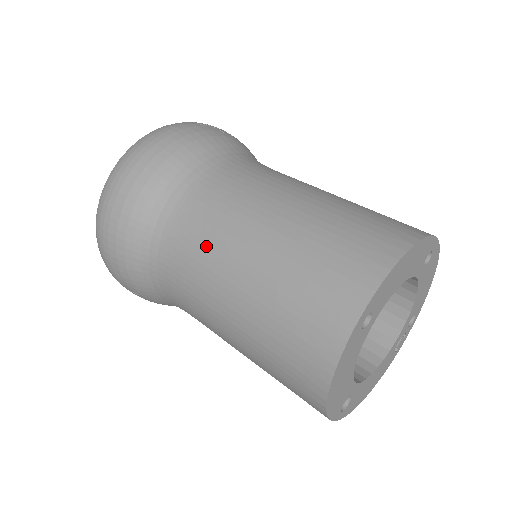
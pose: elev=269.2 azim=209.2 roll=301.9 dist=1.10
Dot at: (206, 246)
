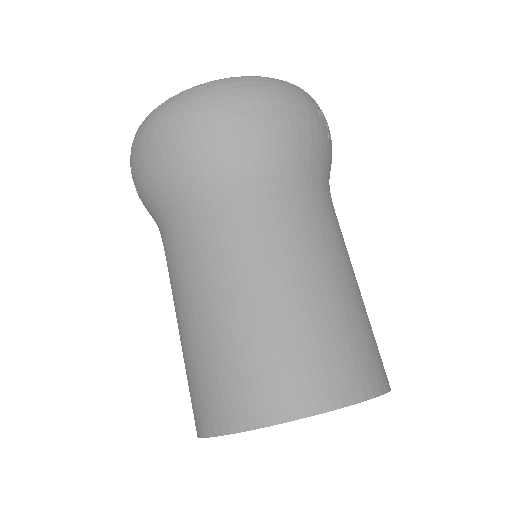
Dot at: (231, 238)
